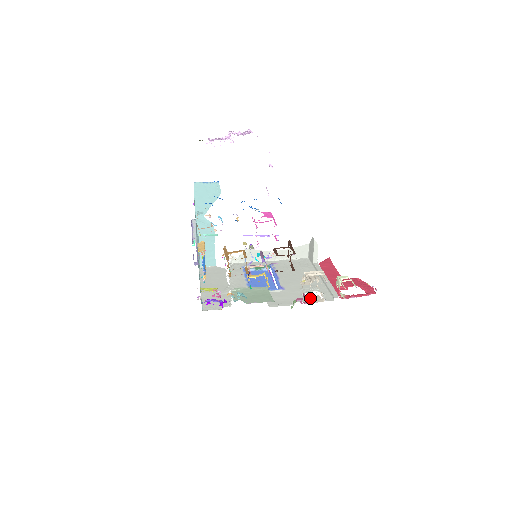
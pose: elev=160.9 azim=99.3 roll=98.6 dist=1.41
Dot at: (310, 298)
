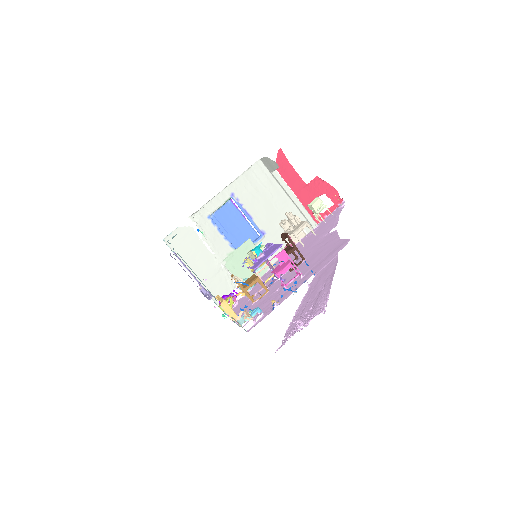
Dot at: (292, 235)
